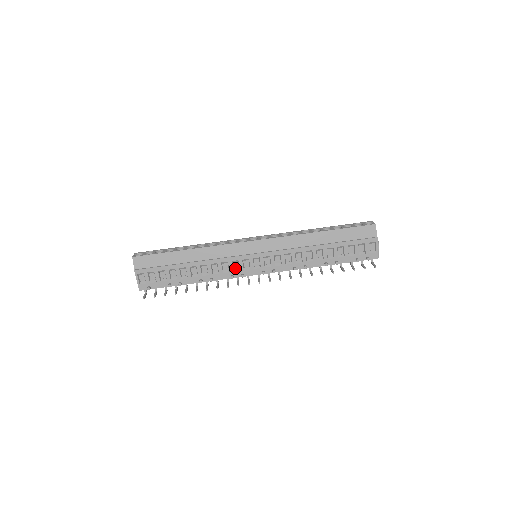
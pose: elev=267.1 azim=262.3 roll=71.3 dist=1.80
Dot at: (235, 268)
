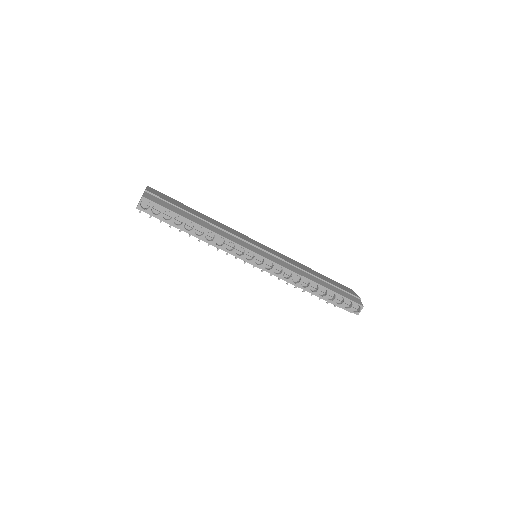
Dot at: occluded
